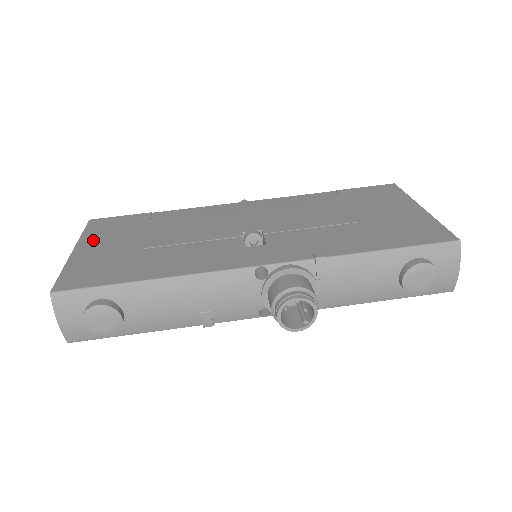
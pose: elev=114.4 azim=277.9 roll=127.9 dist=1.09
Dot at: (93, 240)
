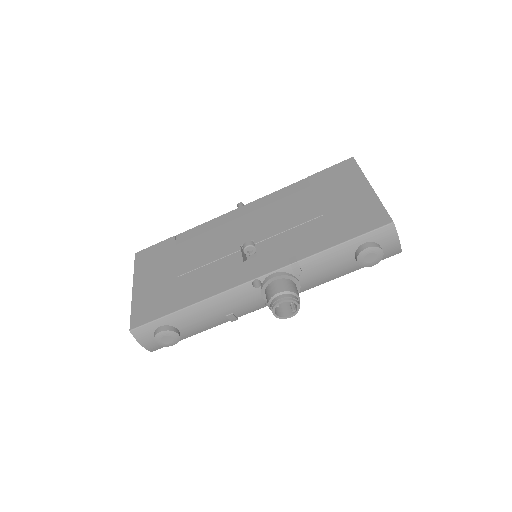
Dot at: (143, 275)
